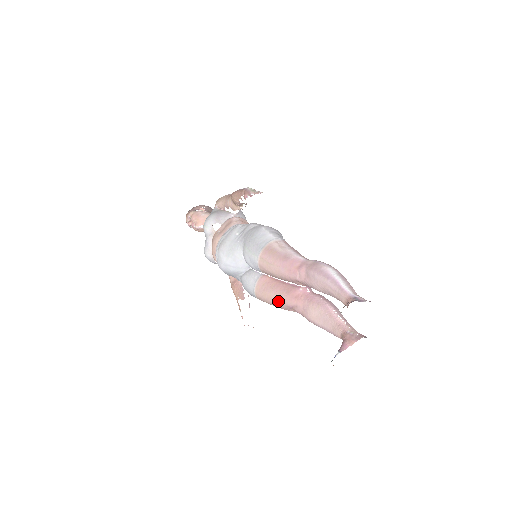
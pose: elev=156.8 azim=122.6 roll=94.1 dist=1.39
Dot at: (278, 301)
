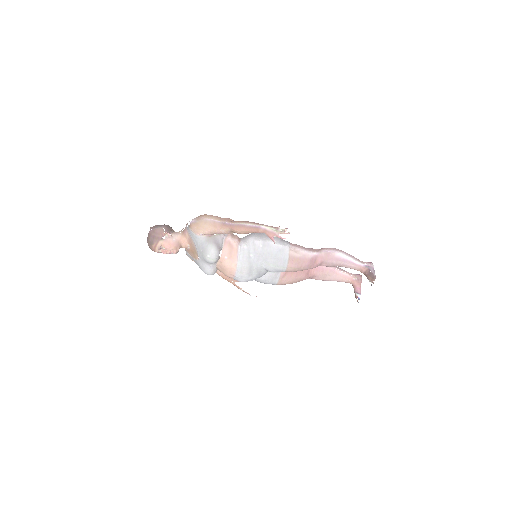
Dot at: (298, 281)
